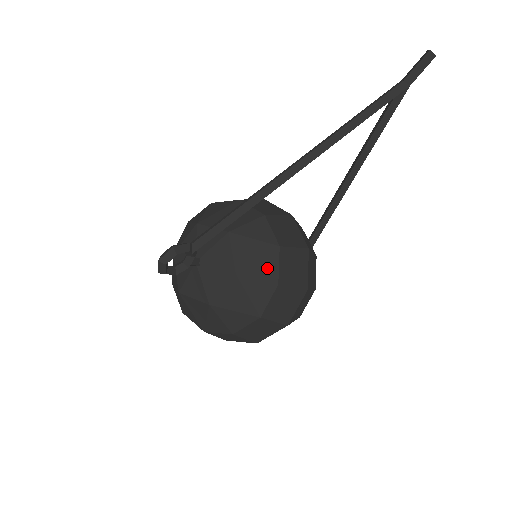
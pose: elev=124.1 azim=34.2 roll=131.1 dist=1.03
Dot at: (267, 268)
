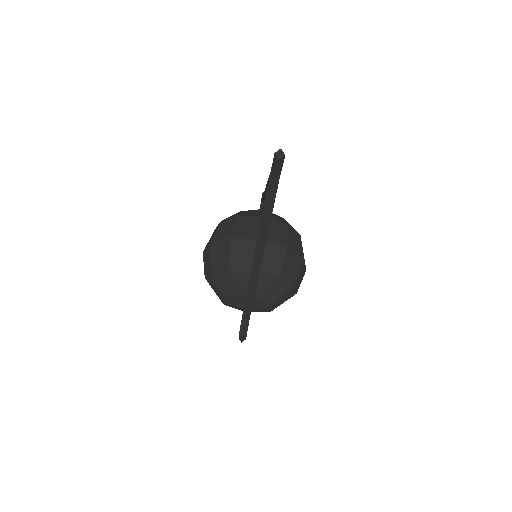
Dot at: (283, 288)
